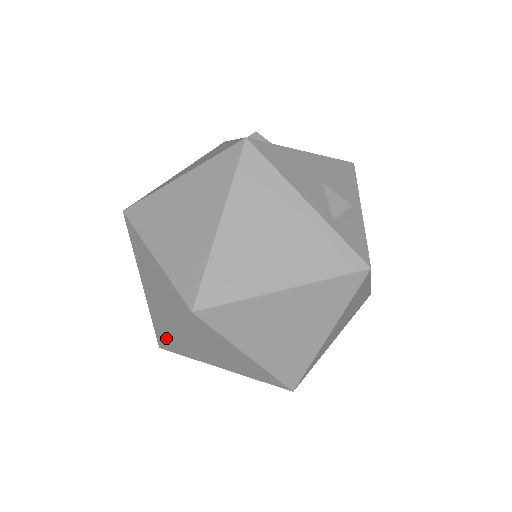
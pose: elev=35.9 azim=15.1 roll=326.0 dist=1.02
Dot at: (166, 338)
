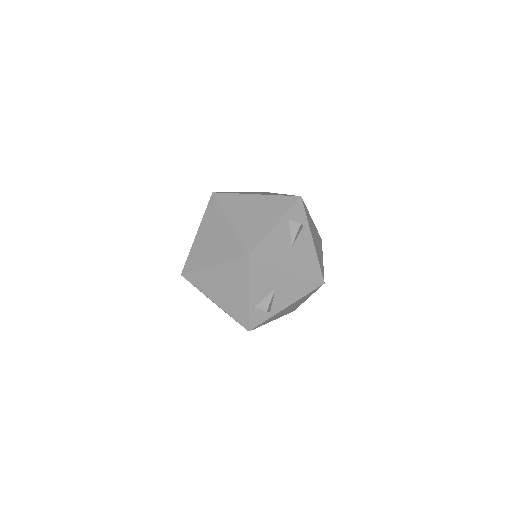
Dot at: occluded
